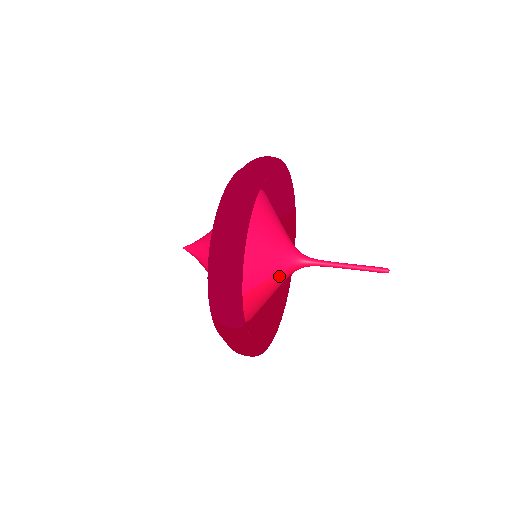
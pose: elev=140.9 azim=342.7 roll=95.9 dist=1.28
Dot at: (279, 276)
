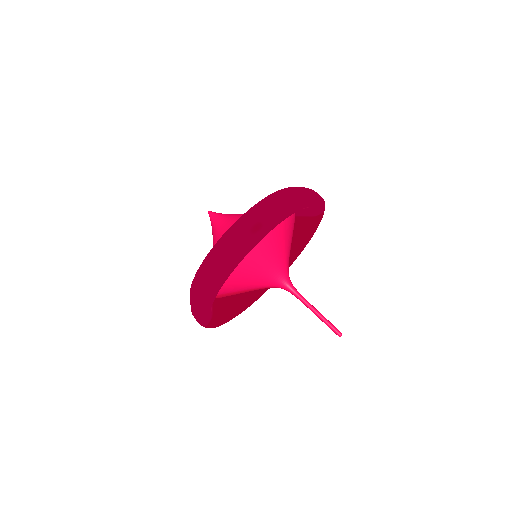
Dot at: (261, 288)
